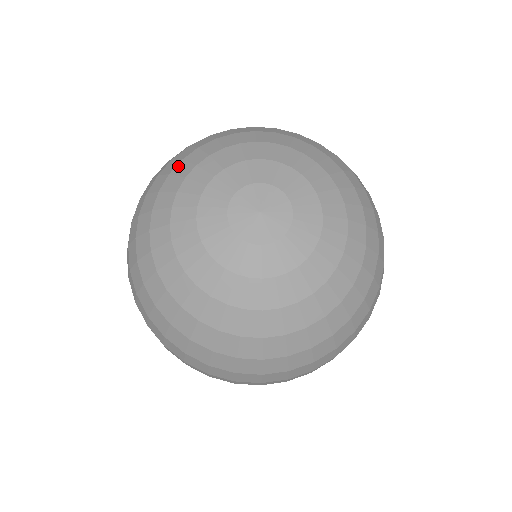
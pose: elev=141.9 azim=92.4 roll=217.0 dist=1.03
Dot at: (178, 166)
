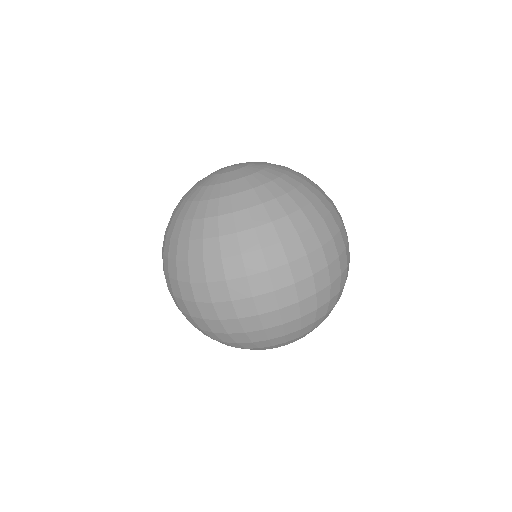
Dot at: occluded
